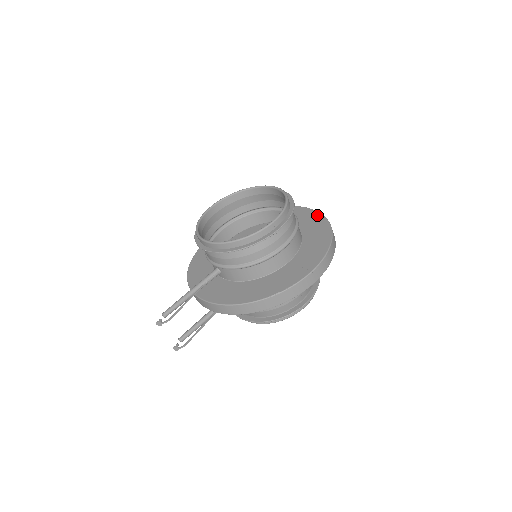
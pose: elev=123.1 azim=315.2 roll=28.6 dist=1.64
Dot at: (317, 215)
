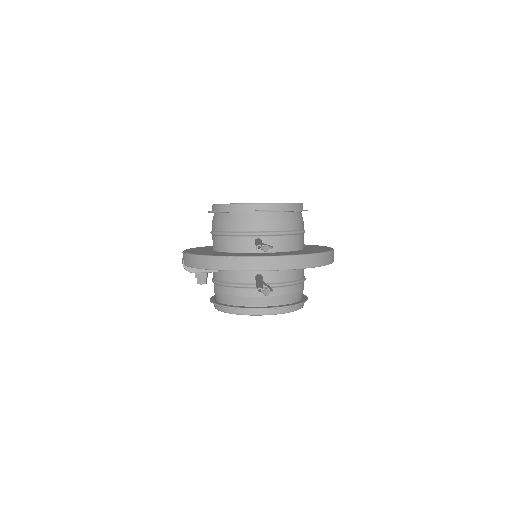
Dot at: occluded
